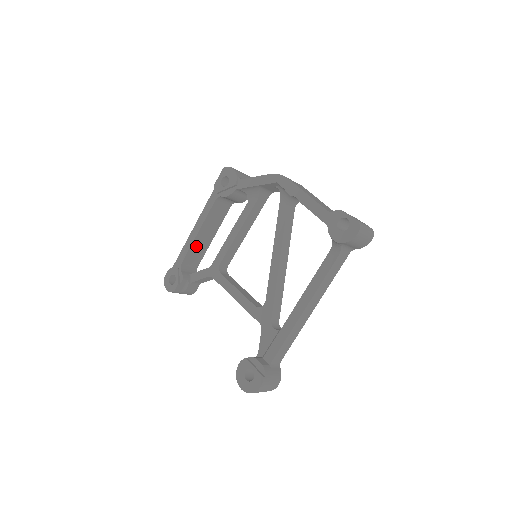
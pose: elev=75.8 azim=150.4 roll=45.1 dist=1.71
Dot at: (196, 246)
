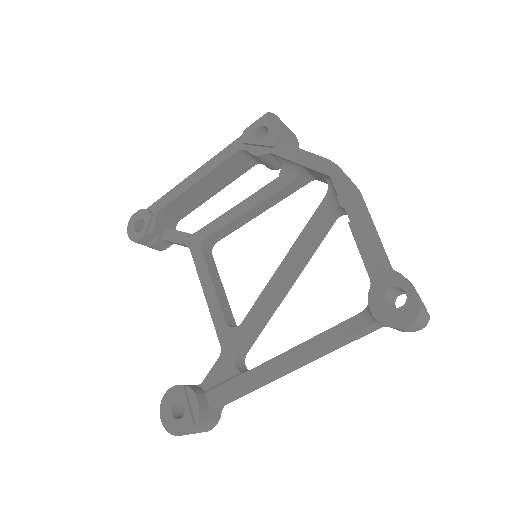
Dot at: (187, 197)
